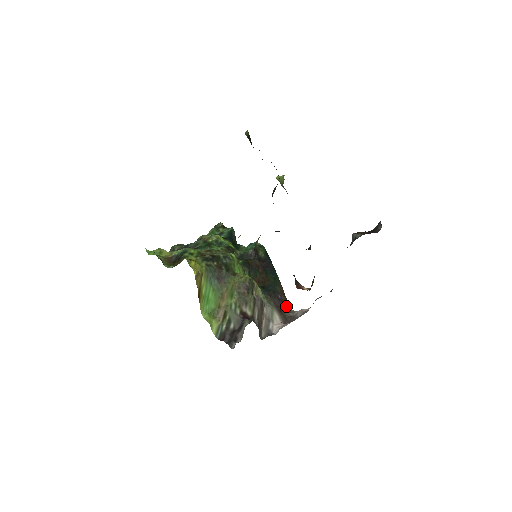
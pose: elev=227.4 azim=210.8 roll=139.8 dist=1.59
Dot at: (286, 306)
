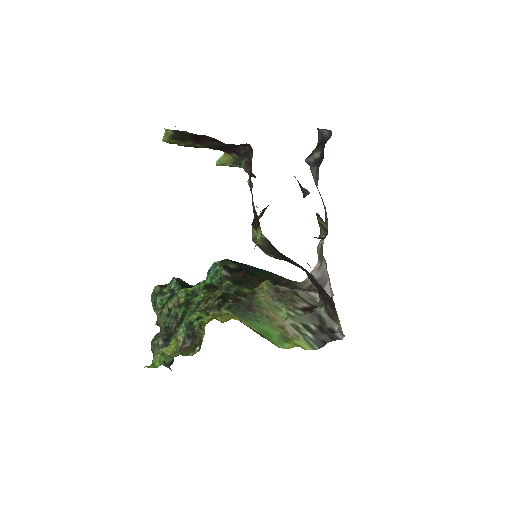
Dot at: (295, 284)
